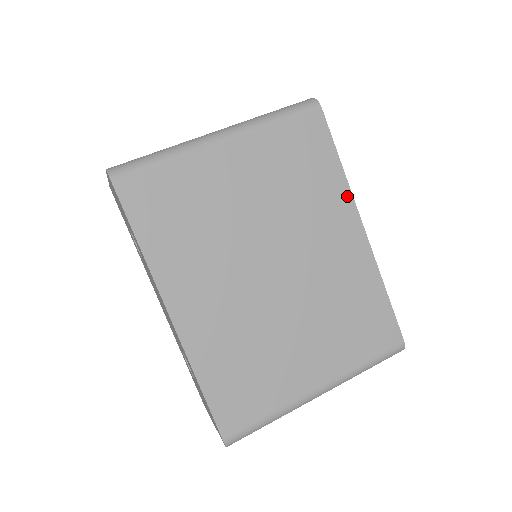
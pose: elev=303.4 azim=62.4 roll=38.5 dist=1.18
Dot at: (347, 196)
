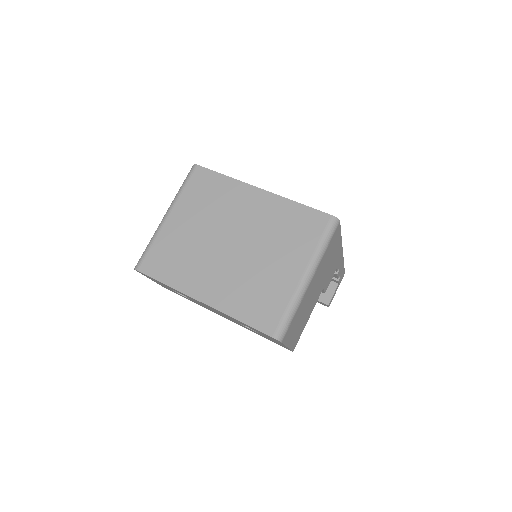
Dot at: (240, 184)
